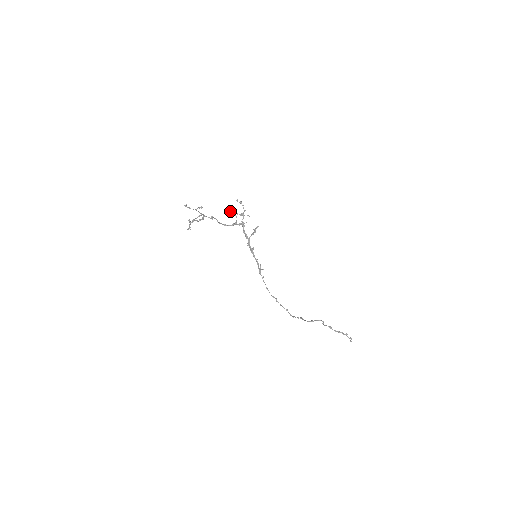
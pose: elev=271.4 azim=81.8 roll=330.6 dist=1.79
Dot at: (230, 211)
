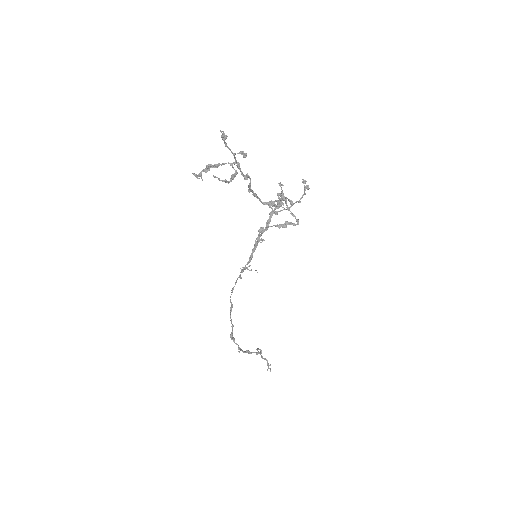
Dot at: occluded
